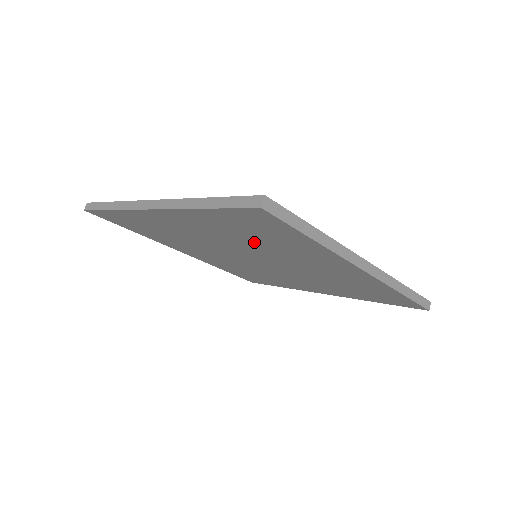
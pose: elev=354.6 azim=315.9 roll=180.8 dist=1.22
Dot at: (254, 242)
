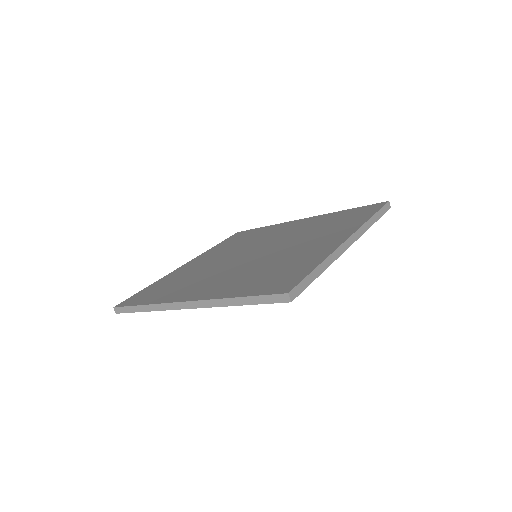
Dot at: occluded
